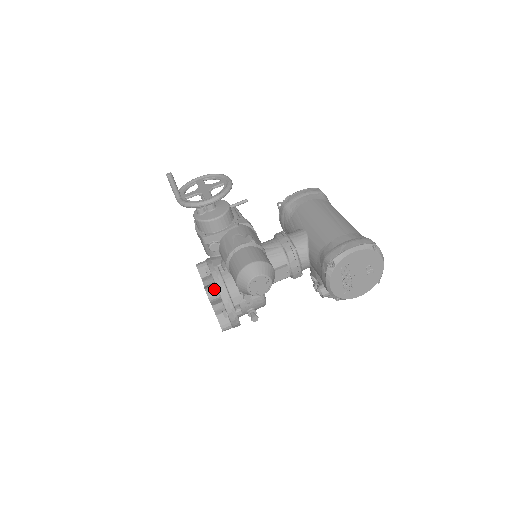
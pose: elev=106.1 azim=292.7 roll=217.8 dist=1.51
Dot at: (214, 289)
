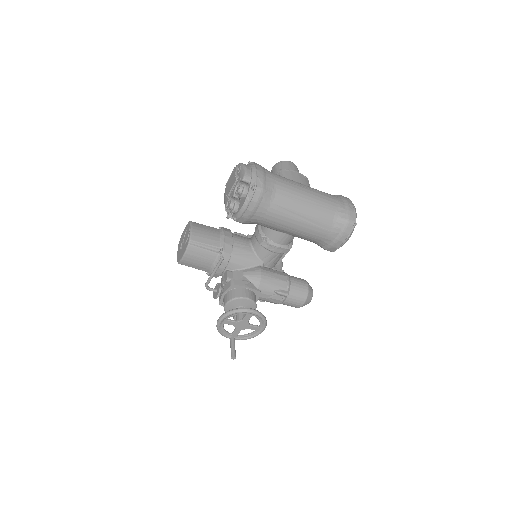
Dot at: occluded
